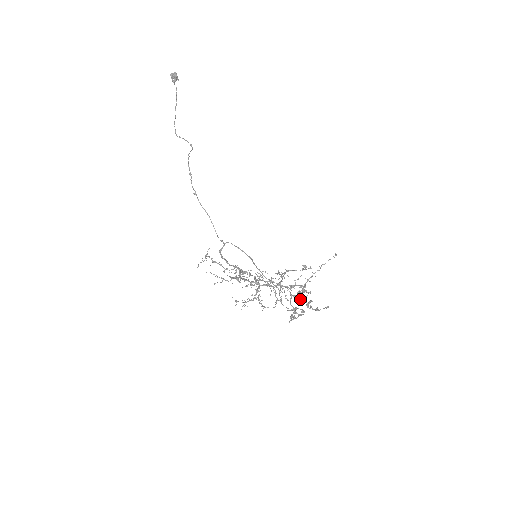
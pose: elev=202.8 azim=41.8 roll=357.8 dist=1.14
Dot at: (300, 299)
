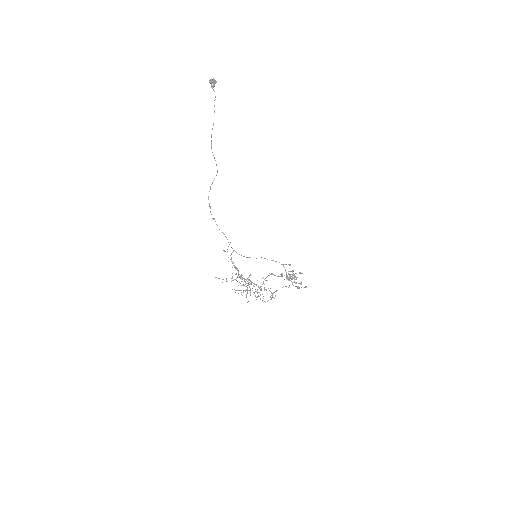
Dot at: occluded
